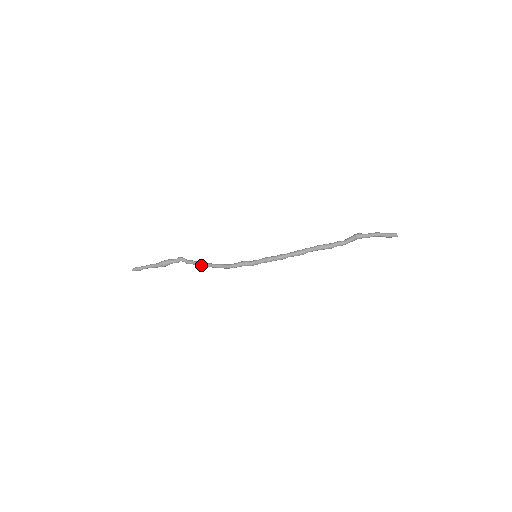
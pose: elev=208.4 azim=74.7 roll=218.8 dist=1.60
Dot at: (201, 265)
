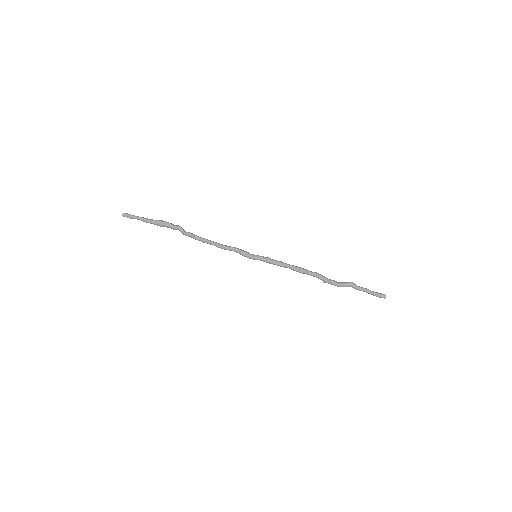
Dot at: (200, 238)
